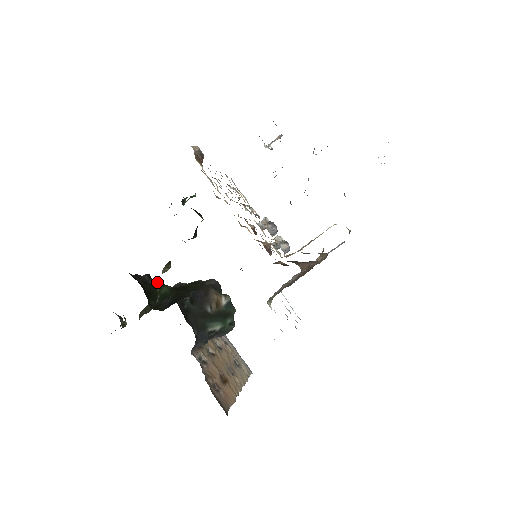
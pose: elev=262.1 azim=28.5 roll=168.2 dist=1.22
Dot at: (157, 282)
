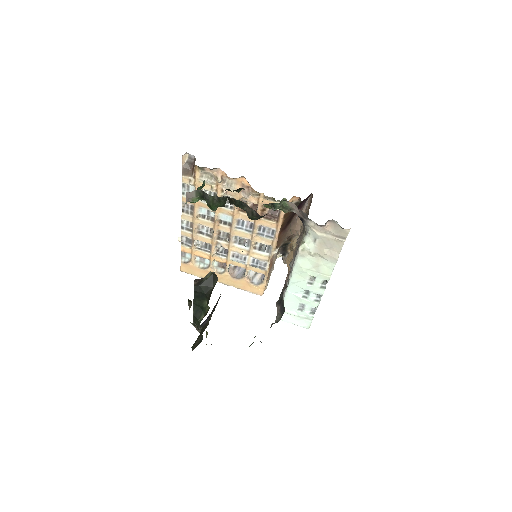
Dot at: occluded
